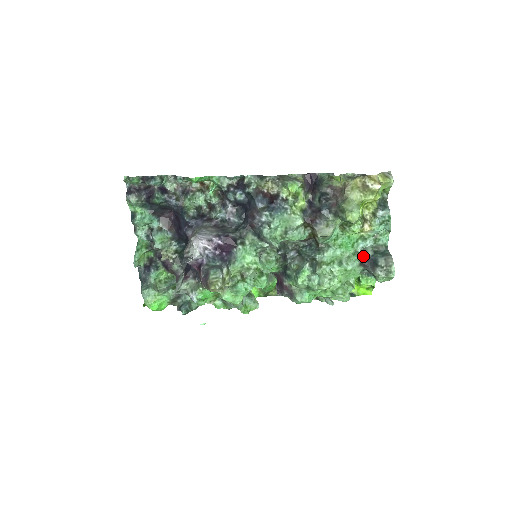
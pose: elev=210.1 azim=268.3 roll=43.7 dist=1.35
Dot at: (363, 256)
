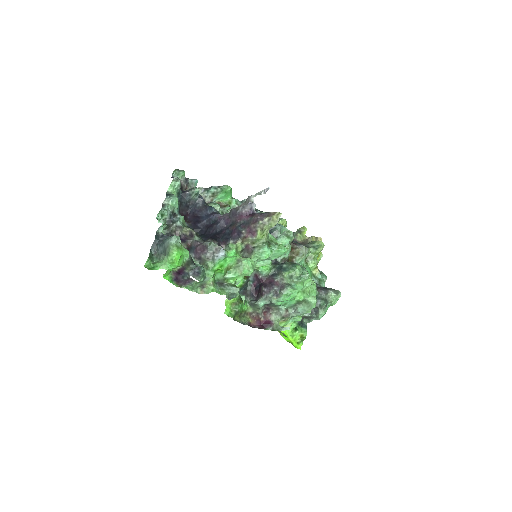
Dot at: (316, 286)
